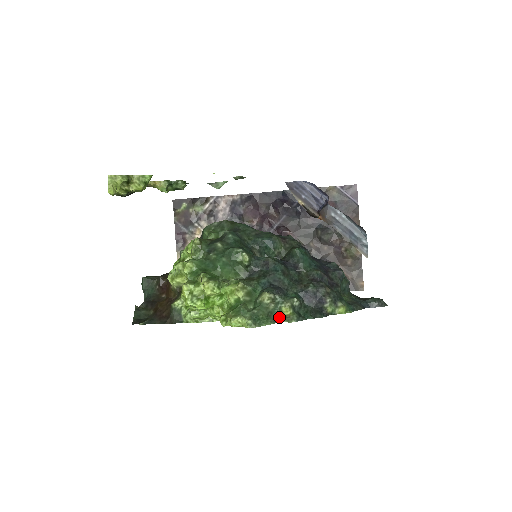
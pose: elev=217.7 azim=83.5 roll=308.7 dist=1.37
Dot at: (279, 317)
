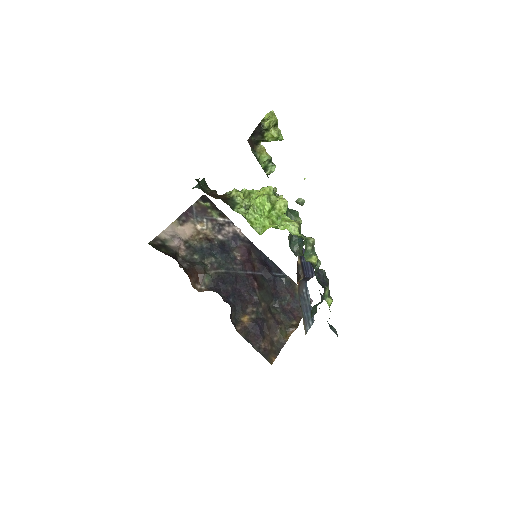
Dot at: (306, 259)
